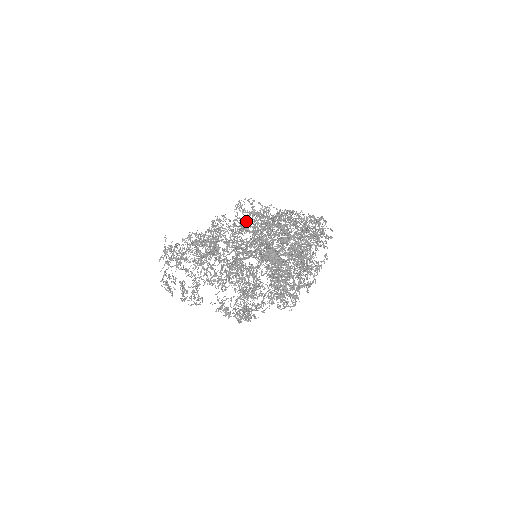
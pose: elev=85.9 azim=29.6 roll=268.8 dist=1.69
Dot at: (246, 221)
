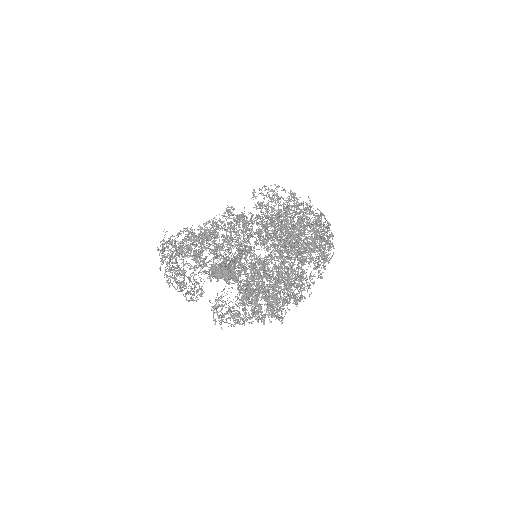
Dot at: (215, 226)
